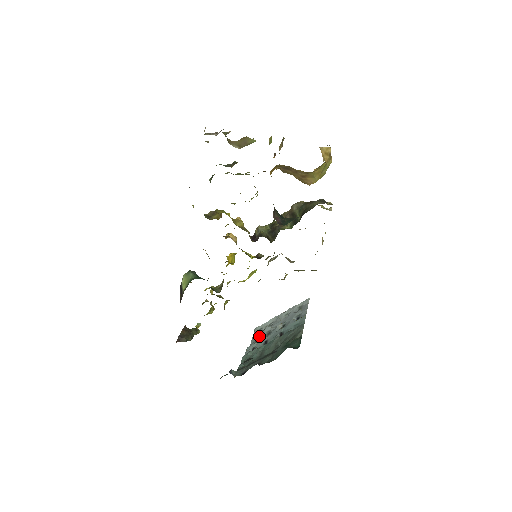
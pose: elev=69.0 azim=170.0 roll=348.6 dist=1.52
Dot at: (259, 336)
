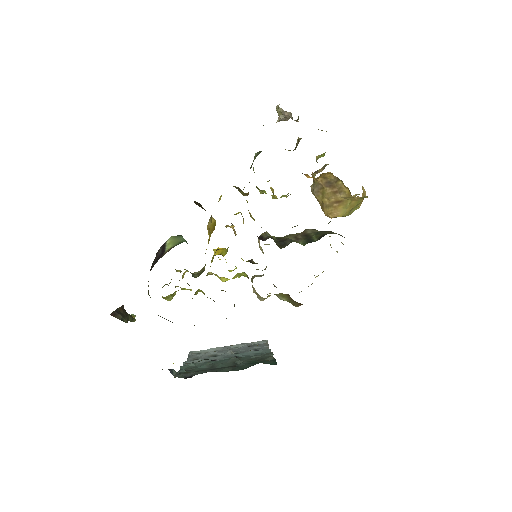
Dot at: (200, 356)
